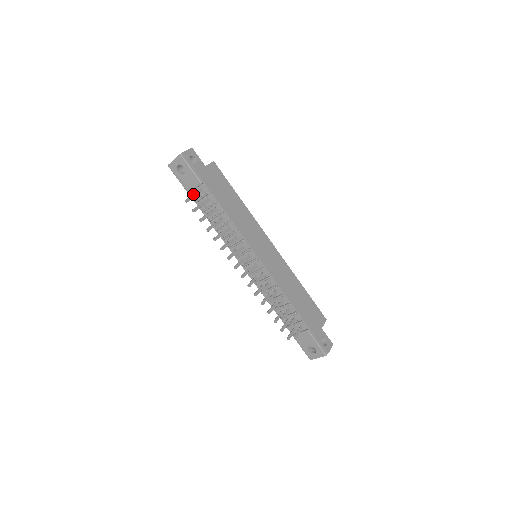
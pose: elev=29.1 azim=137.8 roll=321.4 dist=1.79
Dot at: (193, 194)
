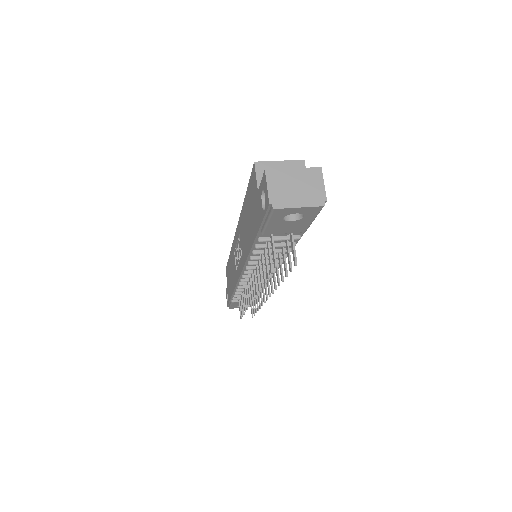
Dot at: (296, 259)
